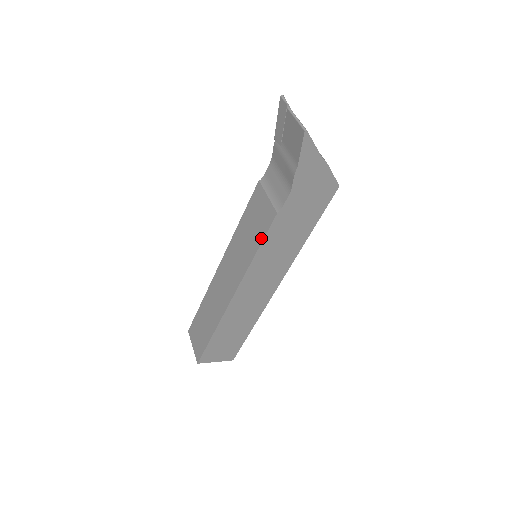
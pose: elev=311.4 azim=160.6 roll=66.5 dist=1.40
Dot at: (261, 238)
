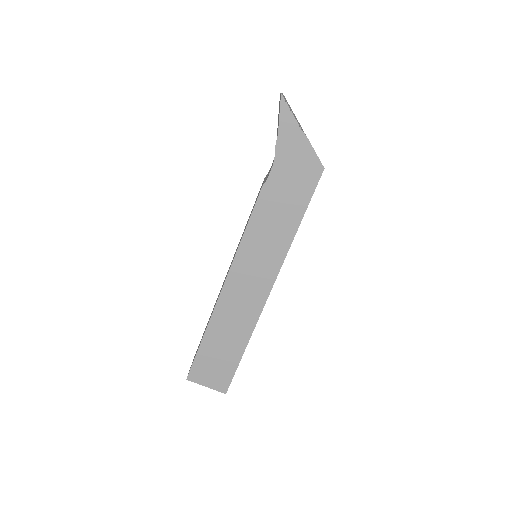
Dot at: (250, 216)
